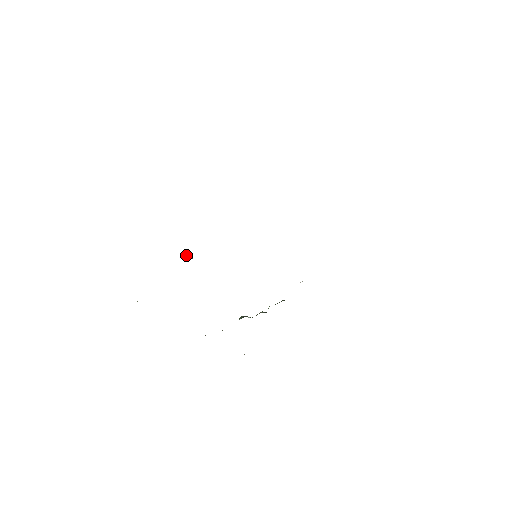
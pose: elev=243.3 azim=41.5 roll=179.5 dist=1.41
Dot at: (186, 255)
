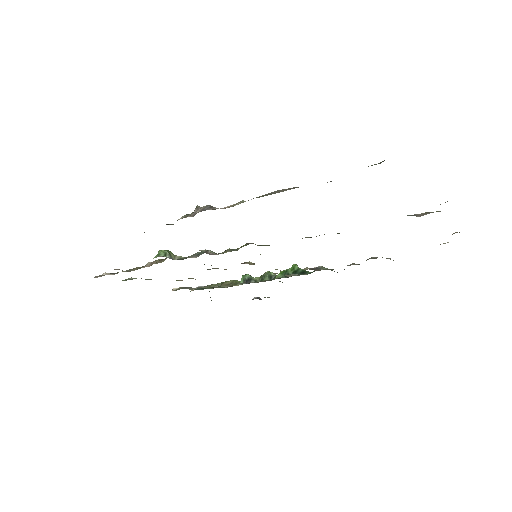
Dot at: (163, 250)
